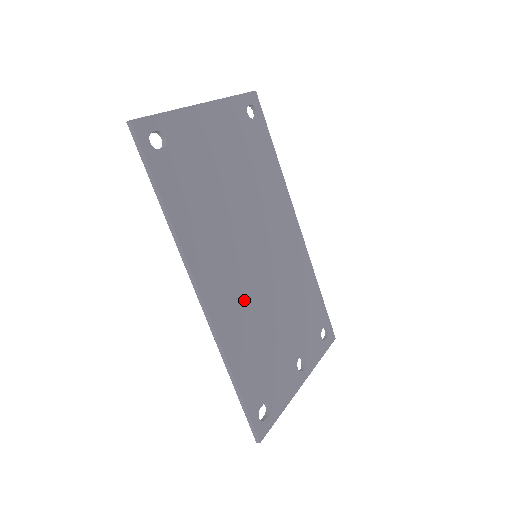
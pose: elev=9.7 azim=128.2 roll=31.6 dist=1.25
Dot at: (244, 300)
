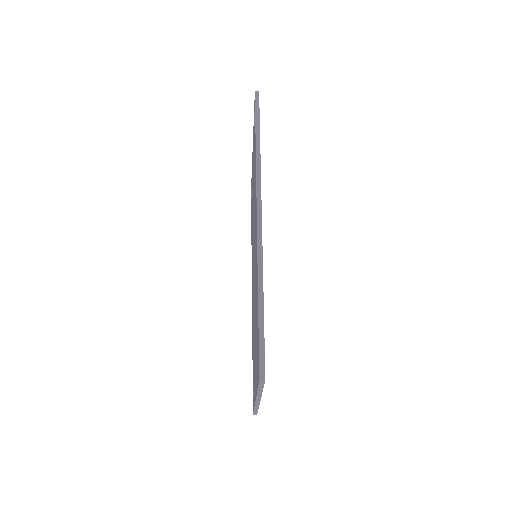
Dot at: occluded
